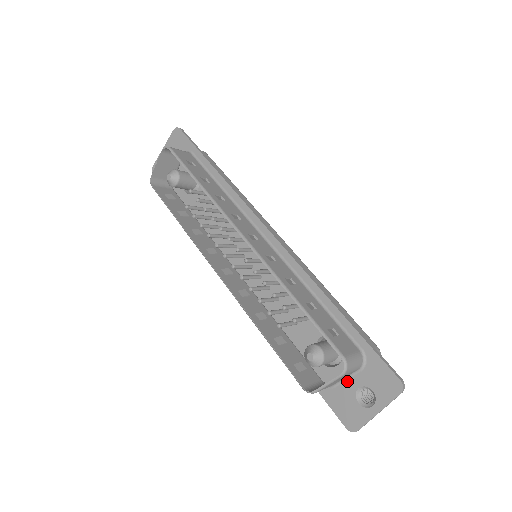
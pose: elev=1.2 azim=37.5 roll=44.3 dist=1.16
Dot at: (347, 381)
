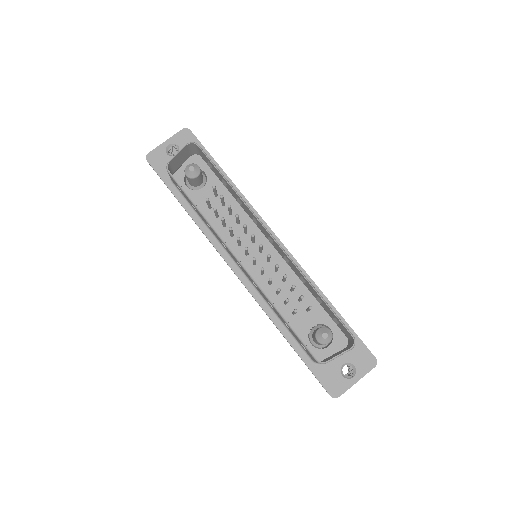
Dot at: (335, 359)
